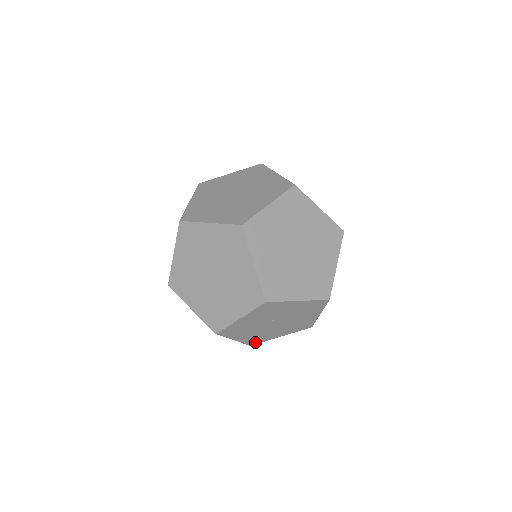
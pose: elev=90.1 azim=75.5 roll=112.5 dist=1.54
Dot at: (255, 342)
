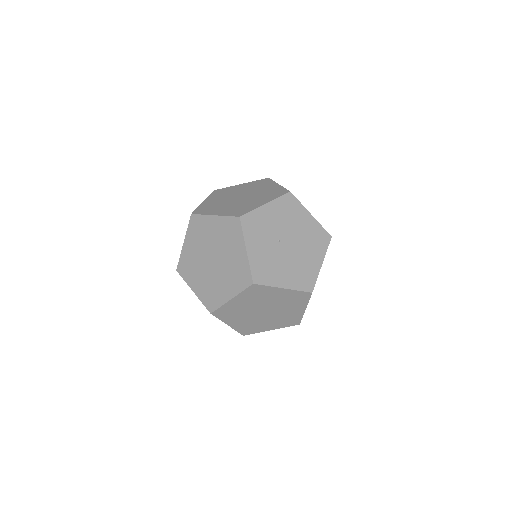
Dot at: (309, 285)
